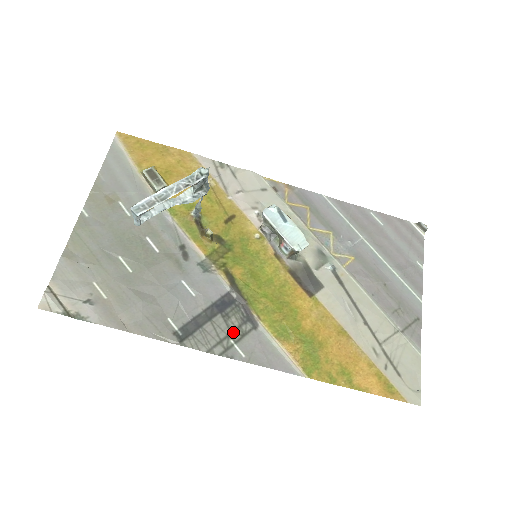
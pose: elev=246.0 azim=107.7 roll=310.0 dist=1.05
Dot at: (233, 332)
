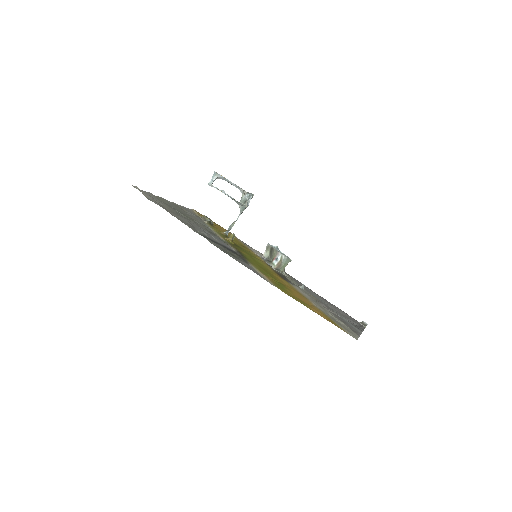
Dot at: (233, 255)
